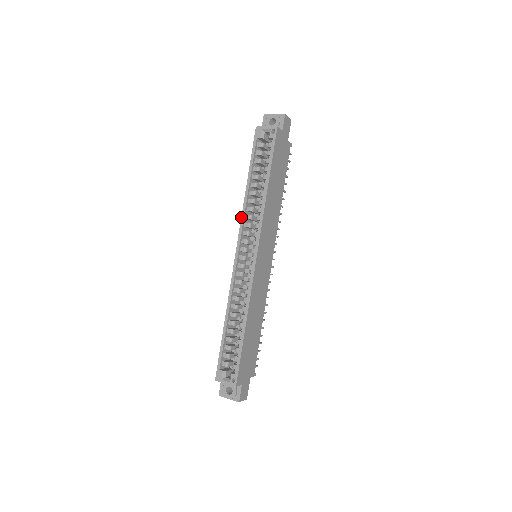
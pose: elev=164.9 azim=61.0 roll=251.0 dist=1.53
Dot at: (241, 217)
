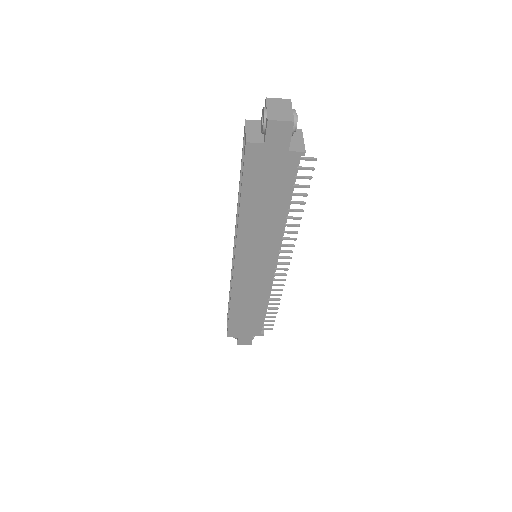
Dot at: (236, 216)
